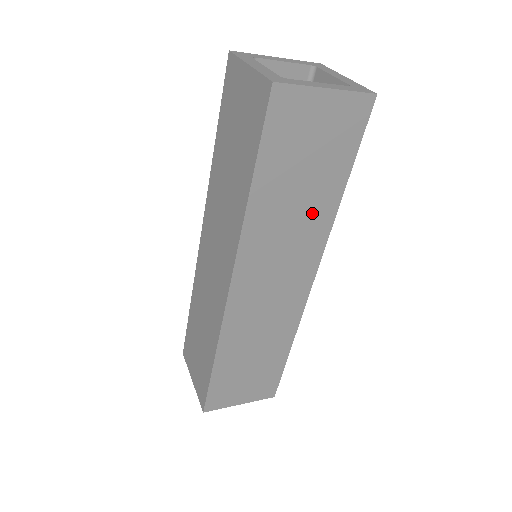
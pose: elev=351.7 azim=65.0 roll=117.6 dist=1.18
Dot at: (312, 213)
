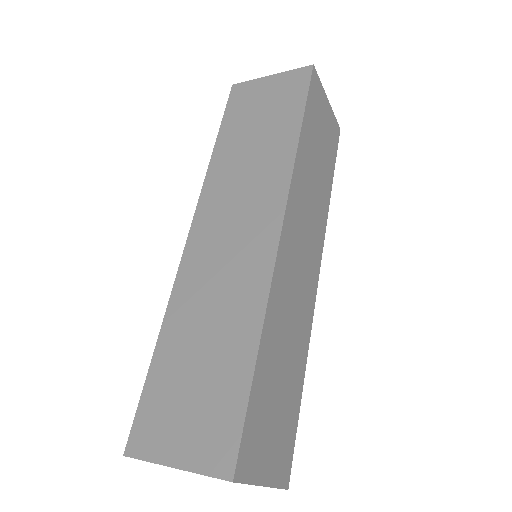
Dot at: (270, 155)
